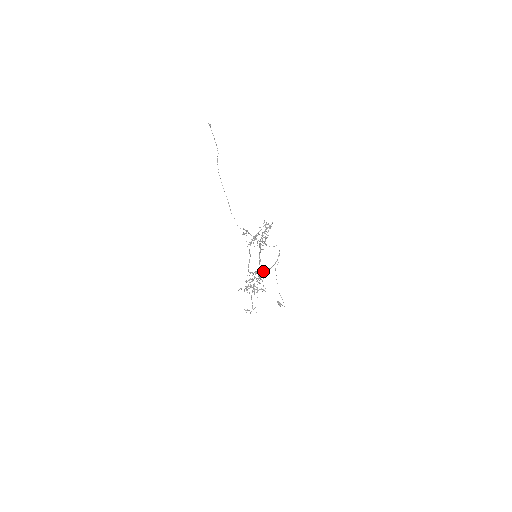
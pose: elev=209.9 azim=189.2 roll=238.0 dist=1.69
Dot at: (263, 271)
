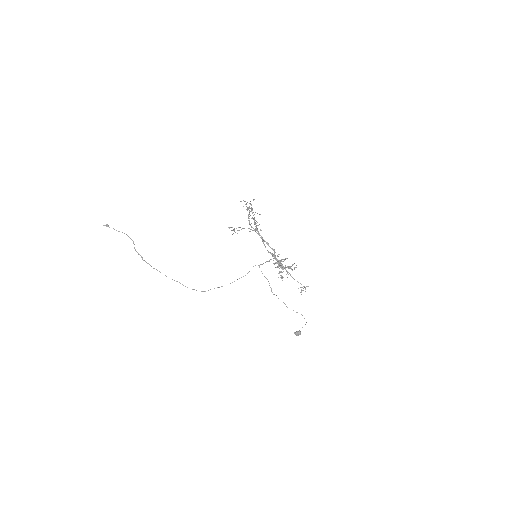
Dot at: occluded
